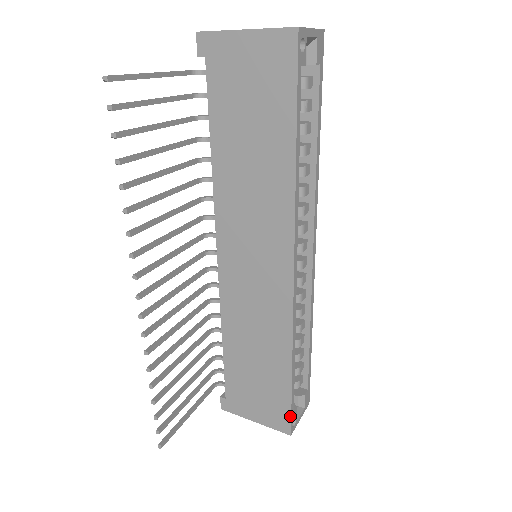
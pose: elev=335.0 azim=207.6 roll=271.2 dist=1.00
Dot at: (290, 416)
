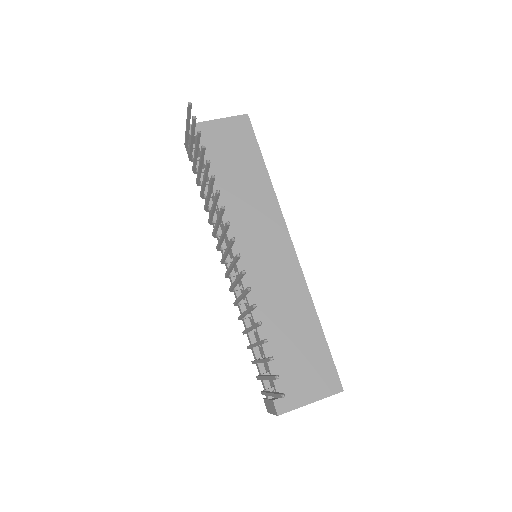
Dot at: (335, 369)
